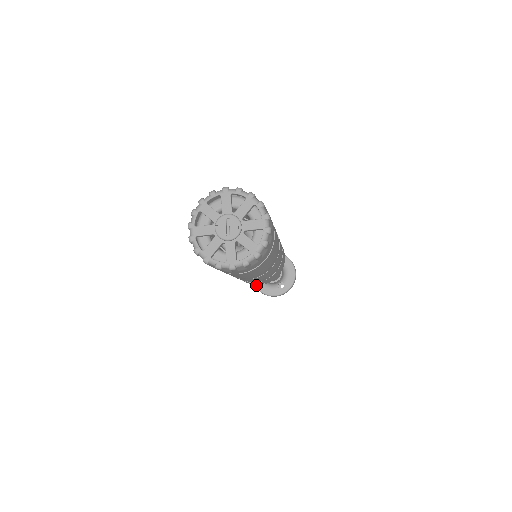
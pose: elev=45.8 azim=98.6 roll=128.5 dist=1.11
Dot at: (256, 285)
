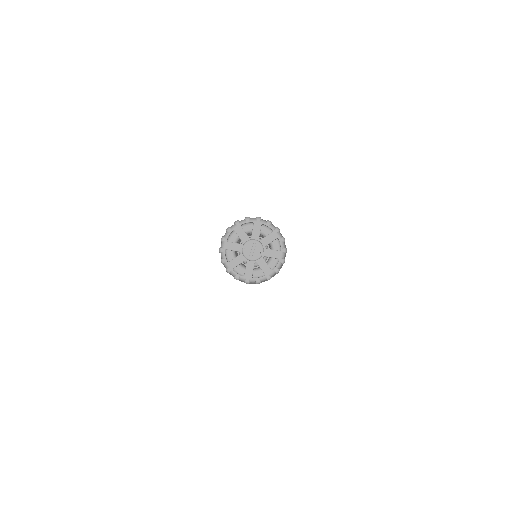
Dot at: occluded
